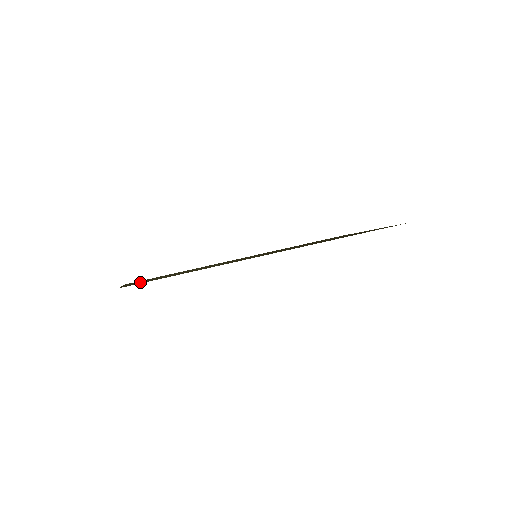
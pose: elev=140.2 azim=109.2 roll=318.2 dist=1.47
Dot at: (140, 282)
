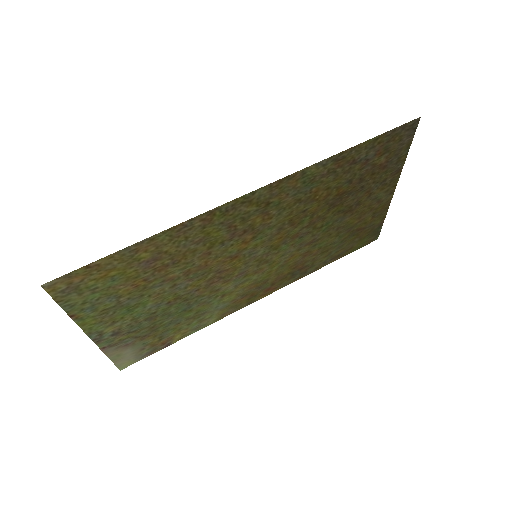
Dot at: (97, 307)
